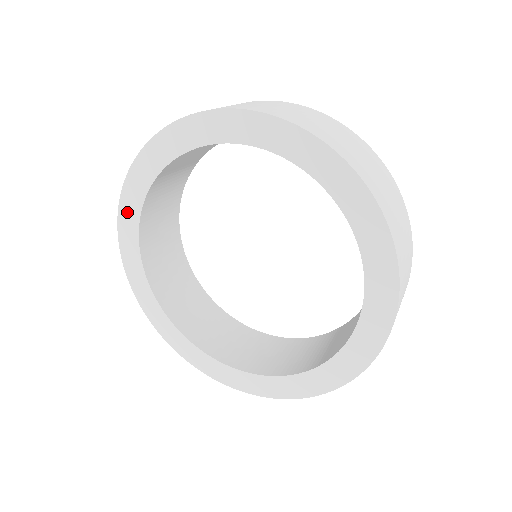
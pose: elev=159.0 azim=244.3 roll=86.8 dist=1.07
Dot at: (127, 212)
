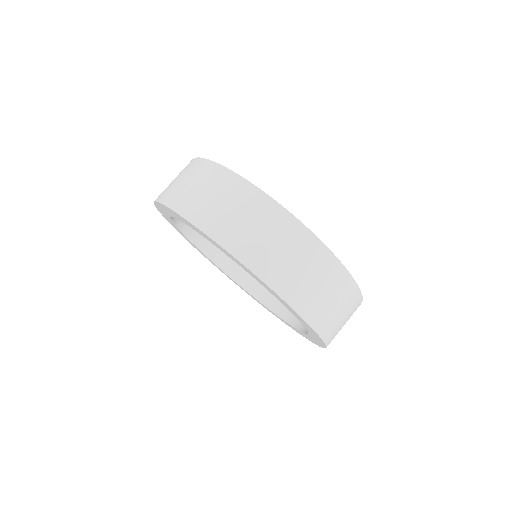
Dot at: (178, 231)
